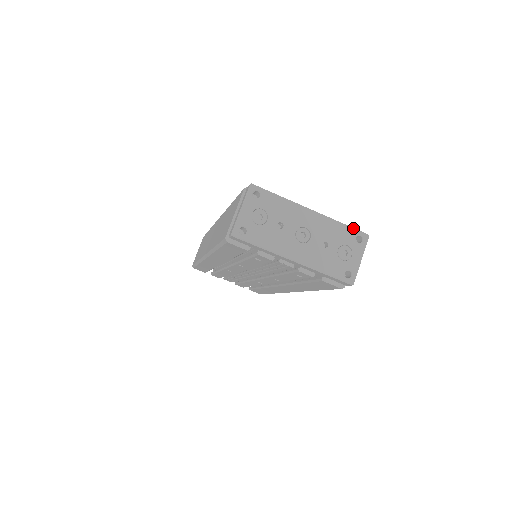
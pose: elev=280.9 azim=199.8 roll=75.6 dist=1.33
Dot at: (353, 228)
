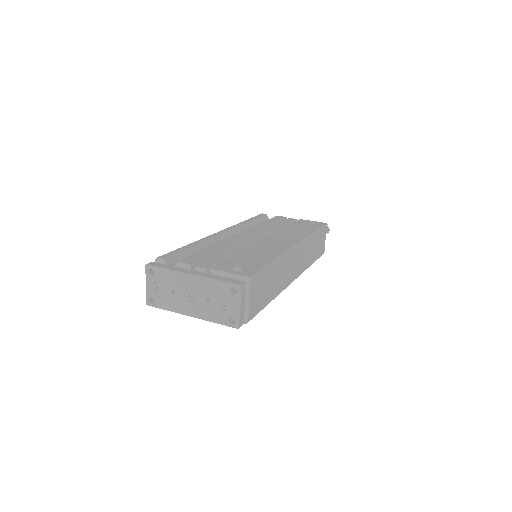
Dot at: (226, 282)
